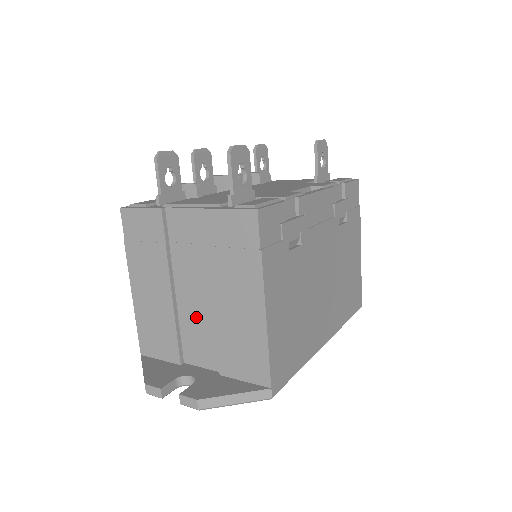
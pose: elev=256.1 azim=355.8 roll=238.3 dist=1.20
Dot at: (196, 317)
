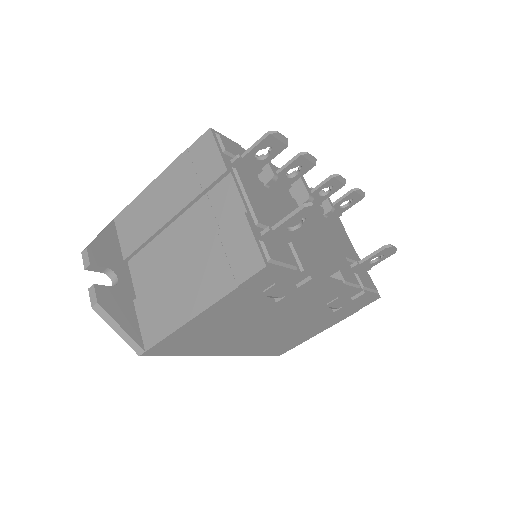
Dot at: (164, 253)
